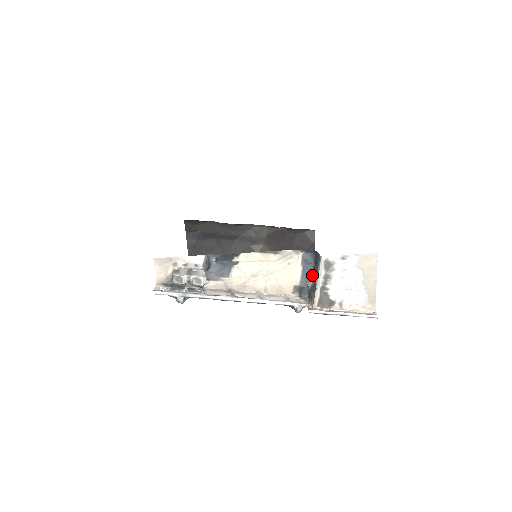
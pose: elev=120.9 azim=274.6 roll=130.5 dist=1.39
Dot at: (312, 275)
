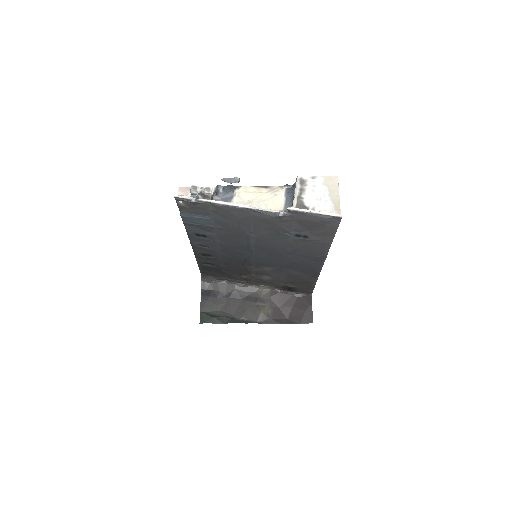
Dot at: occluded
